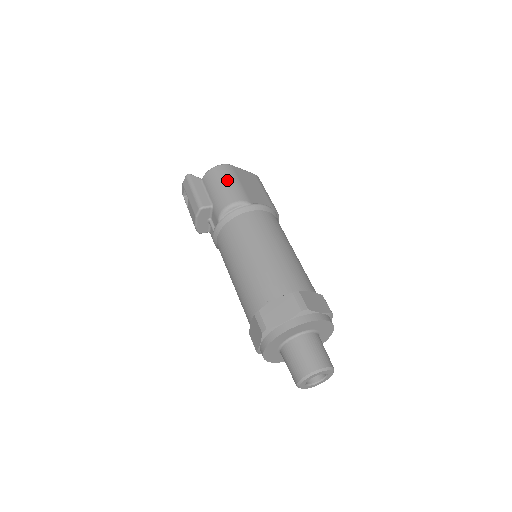
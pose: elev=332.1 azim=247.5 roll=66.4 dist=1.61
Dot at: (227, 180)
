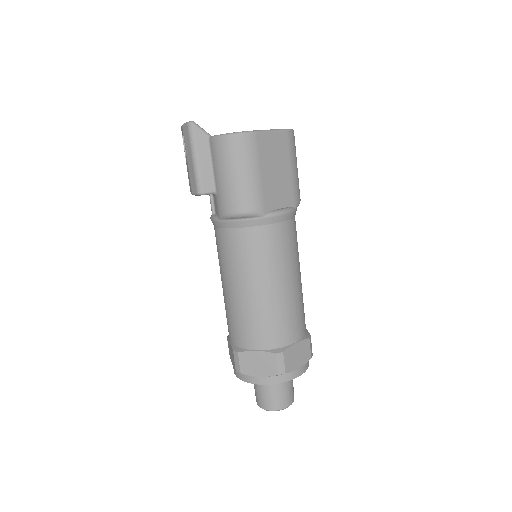
Dot at: (242, 169)
